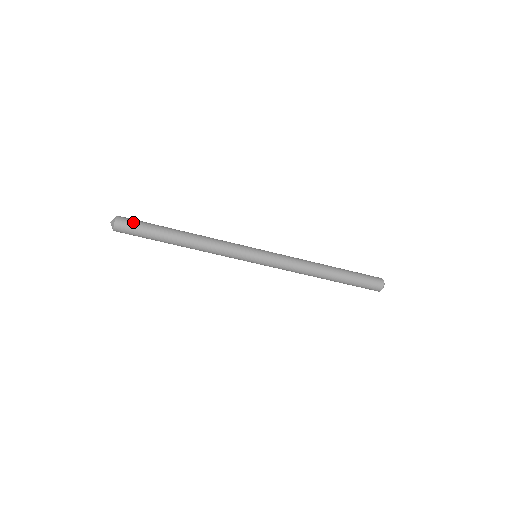
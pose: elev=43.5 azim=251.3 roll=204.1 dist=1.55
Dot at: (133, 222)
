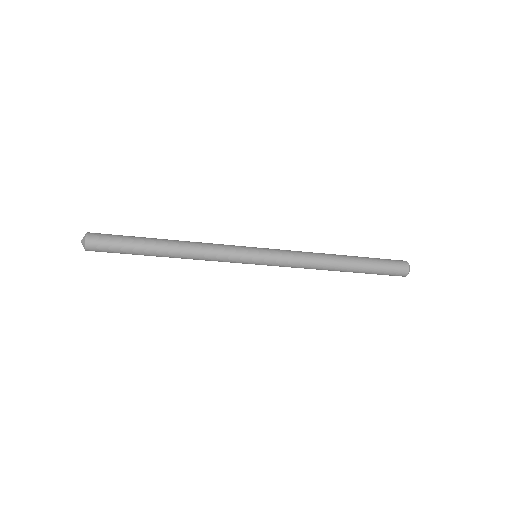
Dot at: (107, 237)
